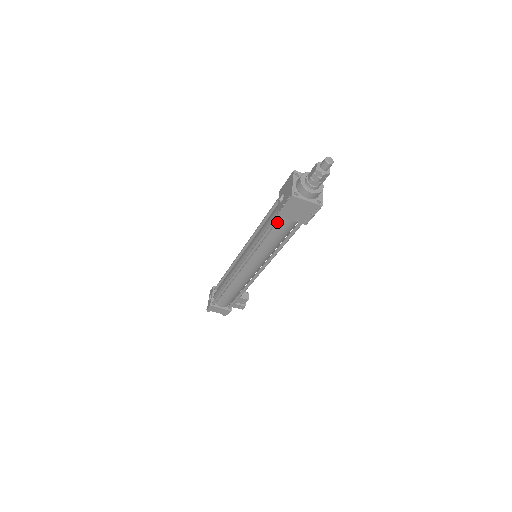
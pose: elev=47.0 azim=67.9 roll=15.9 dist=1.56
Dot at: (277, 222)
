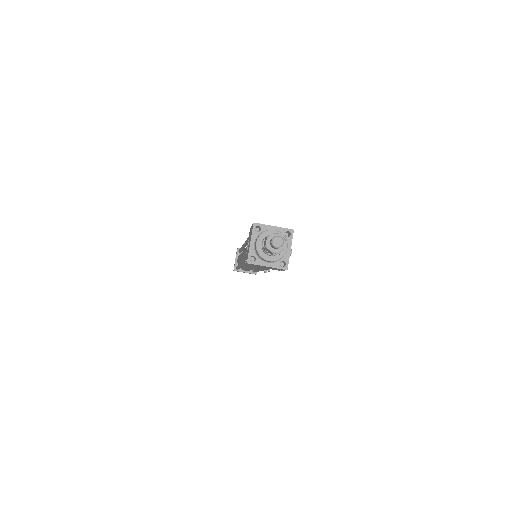
Dot at: occluded
